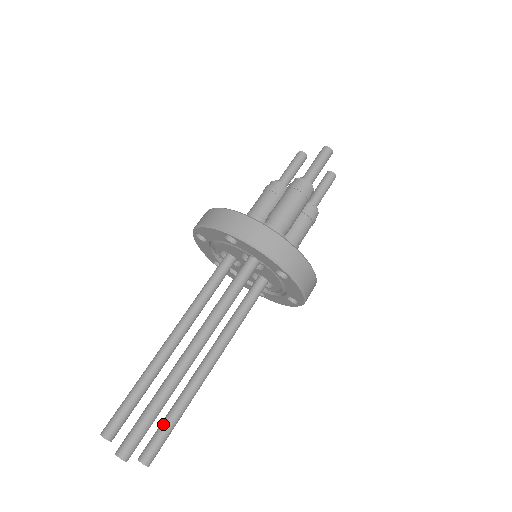
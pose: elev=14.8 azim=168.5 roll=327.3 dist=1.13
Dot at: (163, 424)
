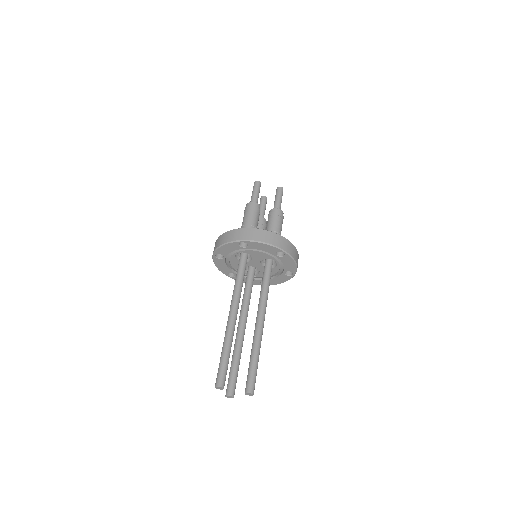
Dot at: (236, 370)
